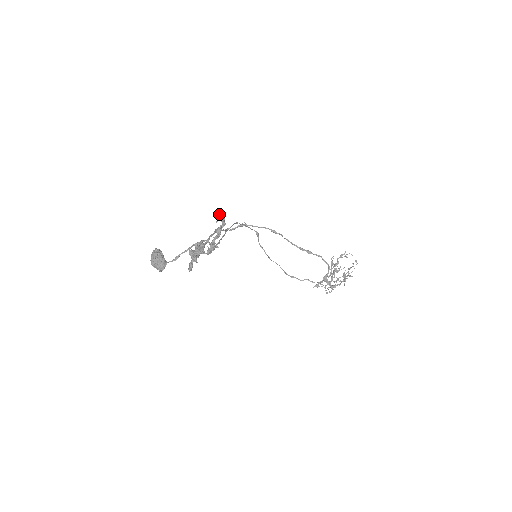
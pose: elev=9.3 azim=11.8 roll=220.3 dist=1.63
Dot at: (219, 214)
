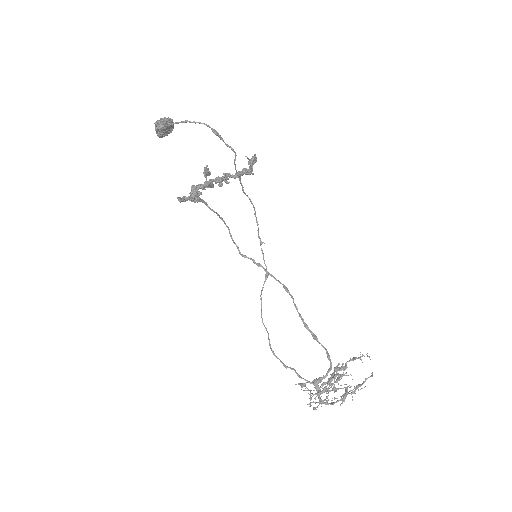
Dot at: (252, 156)
